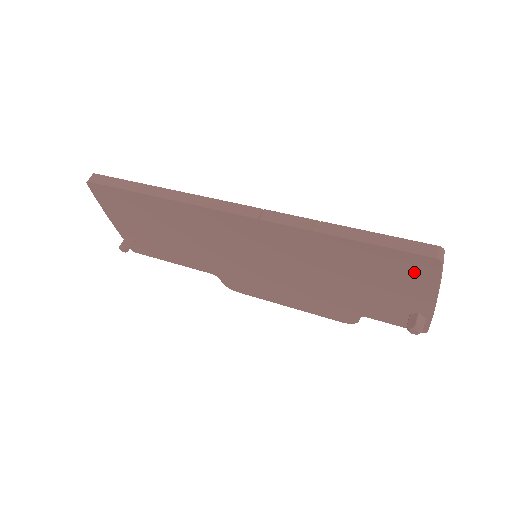
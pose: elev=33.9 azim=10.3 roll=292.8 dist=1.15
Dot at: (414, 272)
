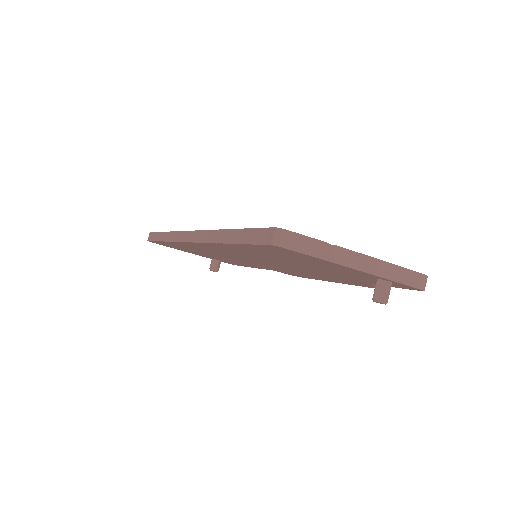
Dot at: (293, 255)
